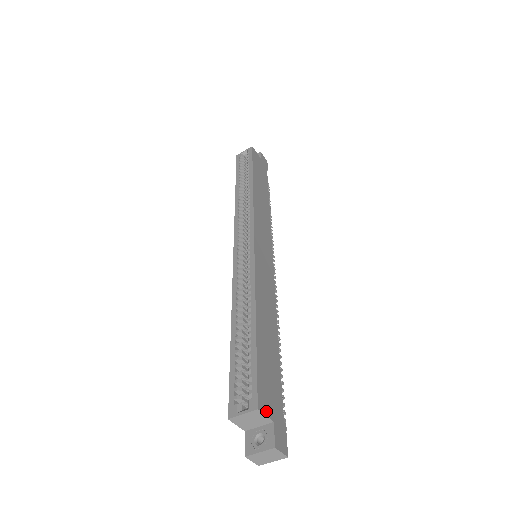
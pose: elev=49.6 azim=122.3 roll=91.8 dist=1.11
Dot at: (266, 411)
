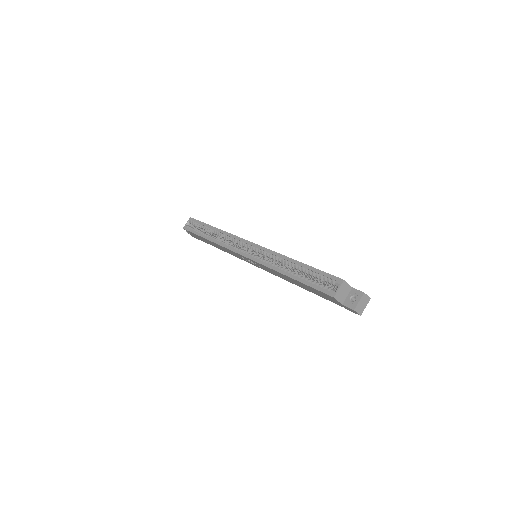
Dot at: (346, 283)
